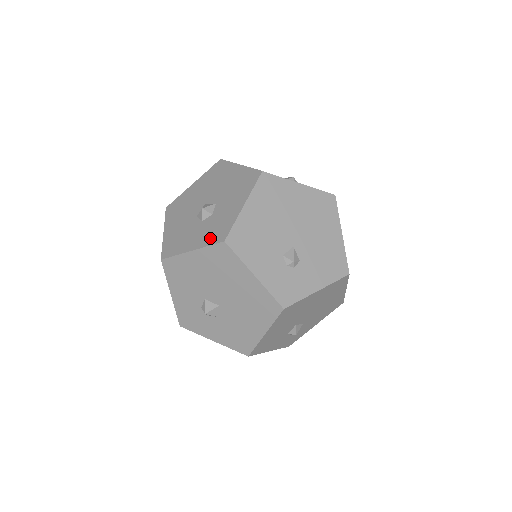
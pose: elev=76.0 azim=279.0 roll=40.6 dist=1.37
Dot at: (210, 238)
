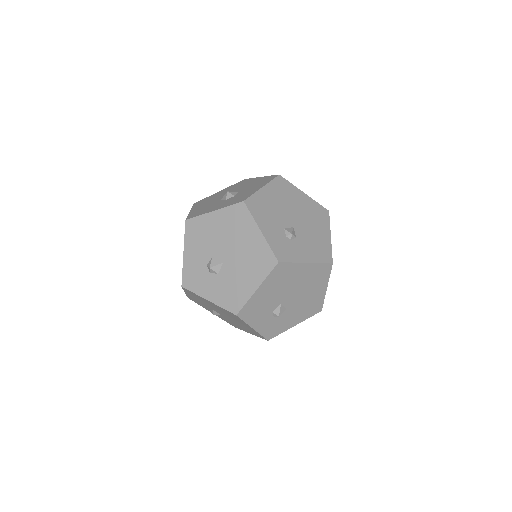
Dot at: (231, 203)
